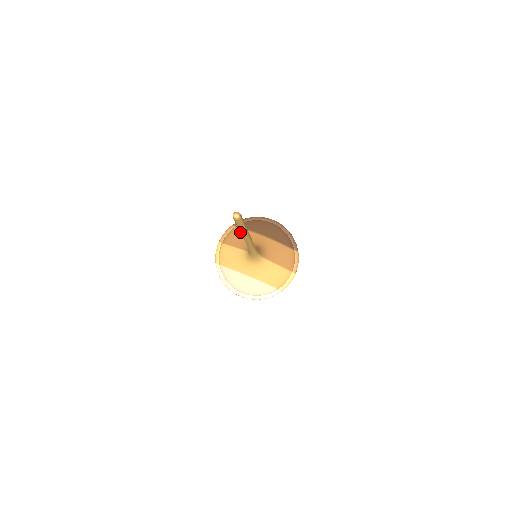
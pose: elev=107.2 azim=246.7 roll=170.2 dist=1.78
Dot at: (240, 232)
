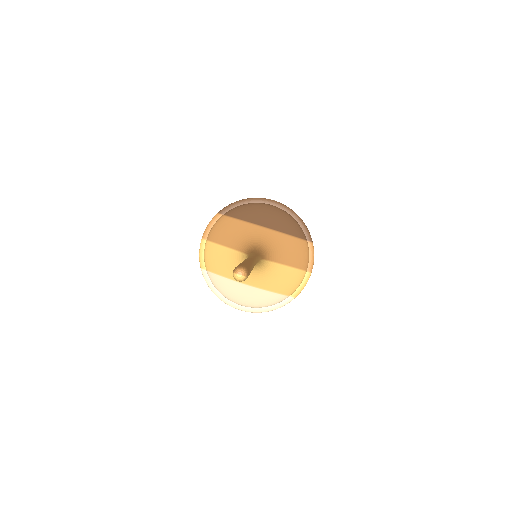
Dot at: (230, 223)
